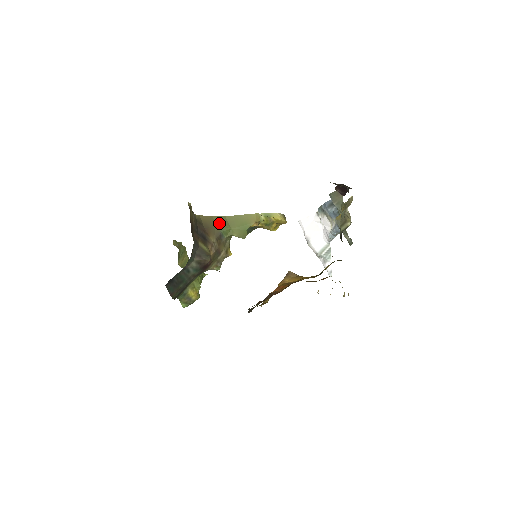
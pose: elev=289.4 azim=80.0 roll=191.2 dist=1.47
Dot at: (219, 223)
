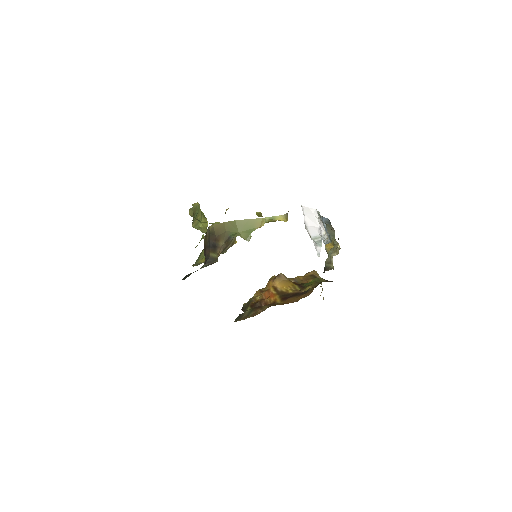
Dot at: (229, 228)
